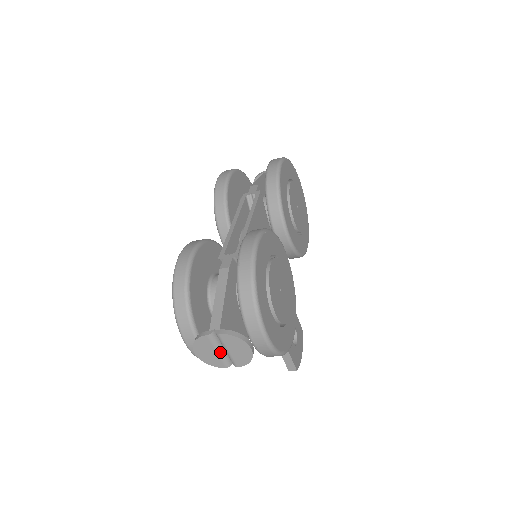
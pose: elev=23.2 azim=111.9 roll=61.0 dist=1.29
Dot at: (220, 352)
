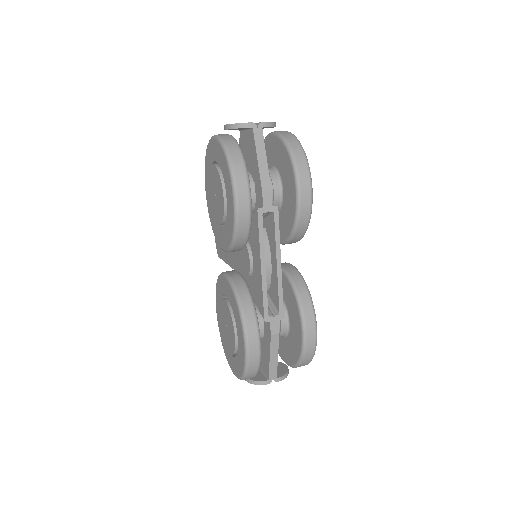
Dot at: occluded
